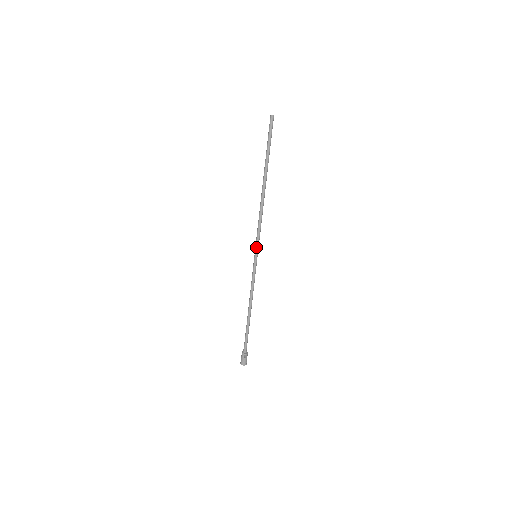
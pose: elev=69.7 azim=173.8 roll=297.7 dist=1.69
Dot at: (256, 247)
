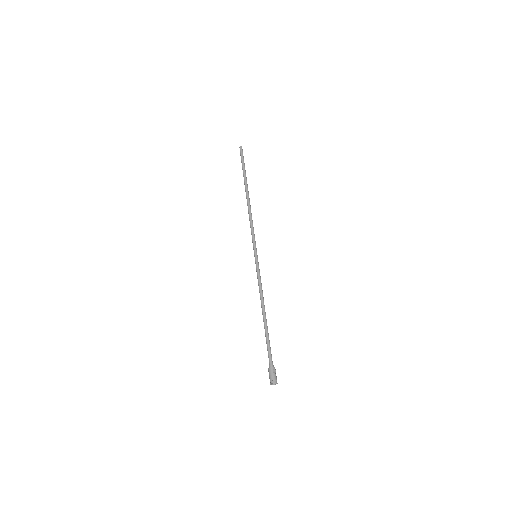
Dot at: (254, 247)
